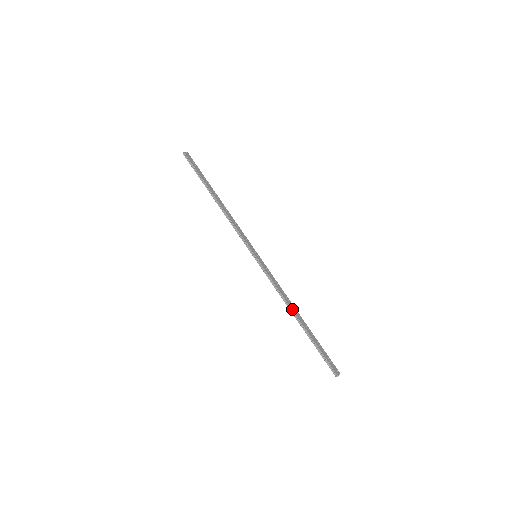
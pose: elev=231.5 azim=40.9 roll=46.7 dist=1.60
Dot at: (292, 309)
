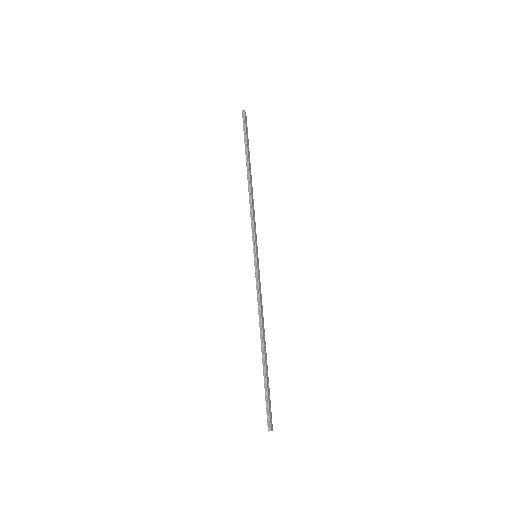
Dot at: (263, 332)
